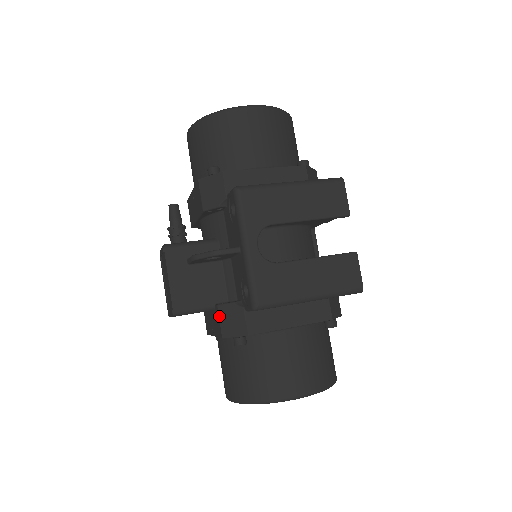
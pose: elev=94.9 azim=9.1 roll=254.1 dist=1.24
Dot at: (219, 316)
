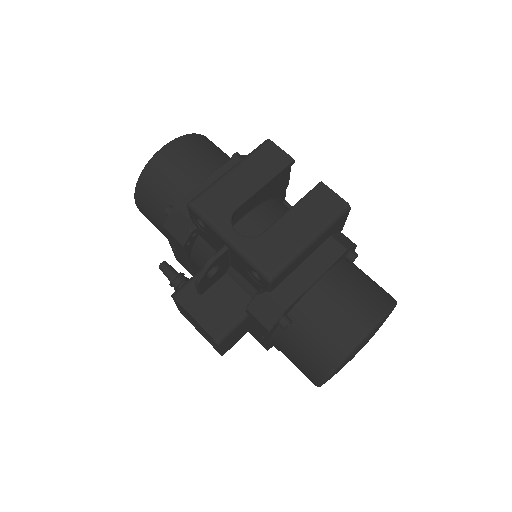
Dot at: (253, 316)
